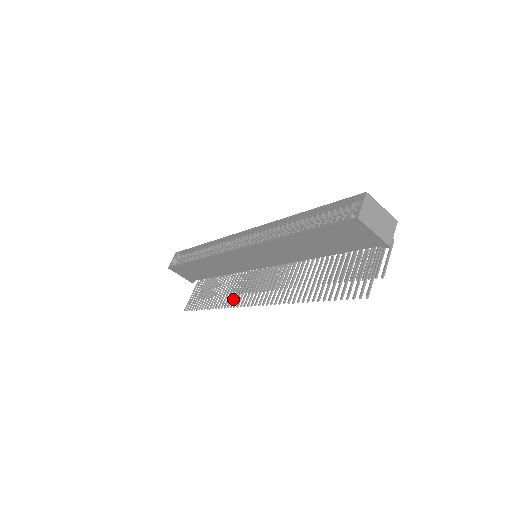
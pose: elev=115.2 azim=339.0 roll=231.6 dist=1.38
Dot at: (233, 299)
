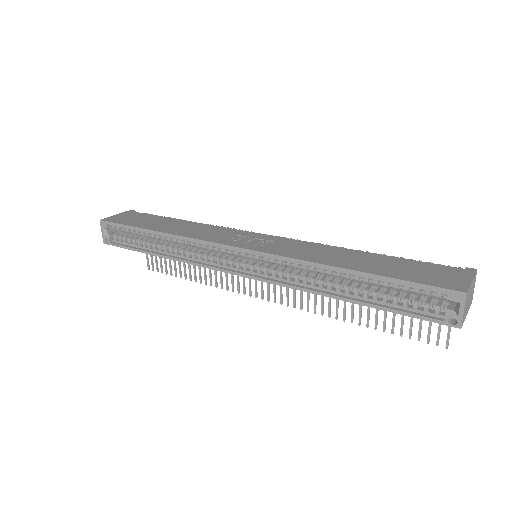
Dot at: (231, 283)
